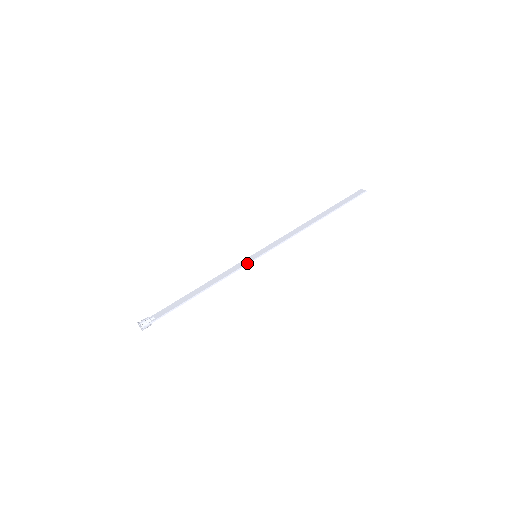
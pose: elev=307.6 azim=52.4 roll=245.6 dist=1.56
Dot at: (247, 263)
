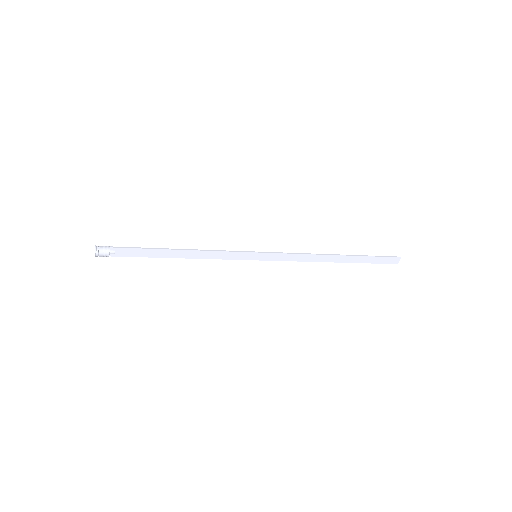
Dot at: (242, 251)
